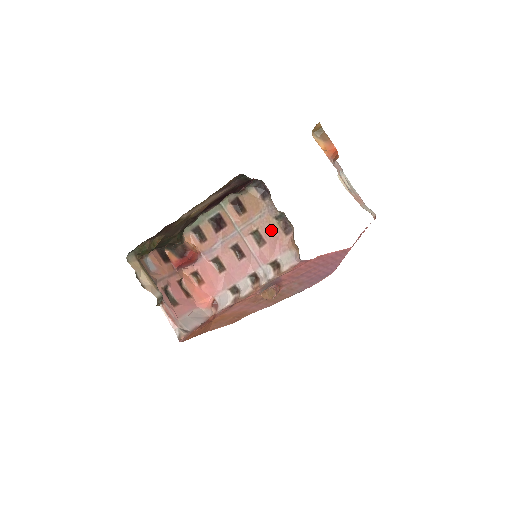
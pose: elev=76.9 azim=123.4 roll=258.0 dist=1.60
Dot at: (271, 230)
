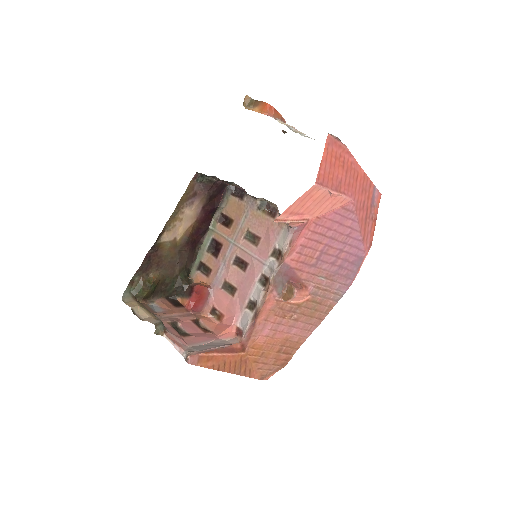
Dot at: (259, 223)
